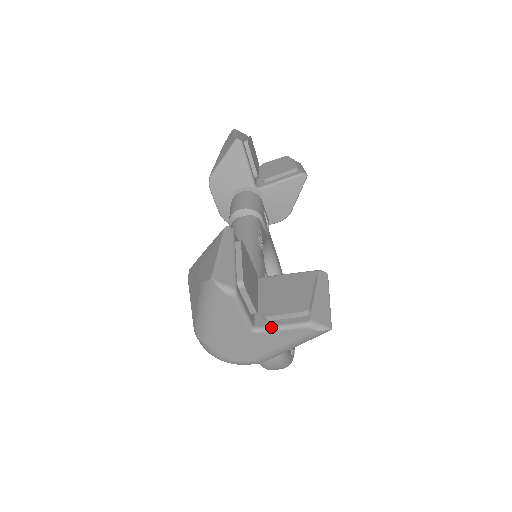
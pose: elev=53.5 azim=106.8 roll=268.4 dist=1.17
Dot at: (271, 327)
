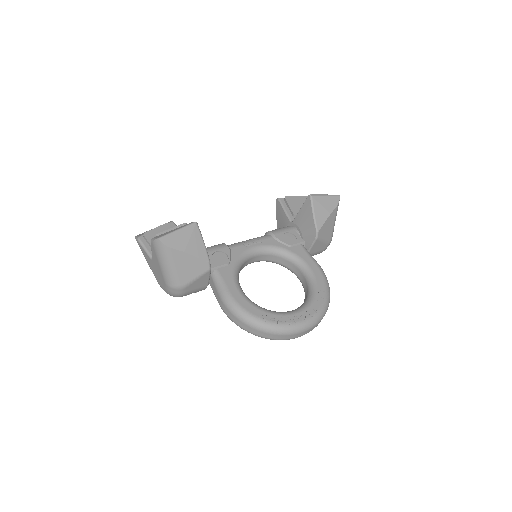
Dot at: (152, 253)
